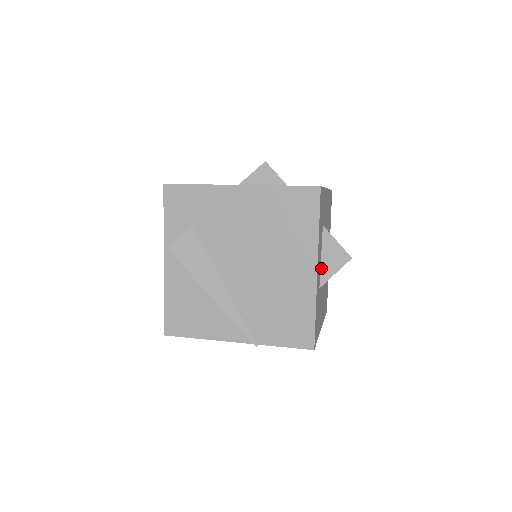
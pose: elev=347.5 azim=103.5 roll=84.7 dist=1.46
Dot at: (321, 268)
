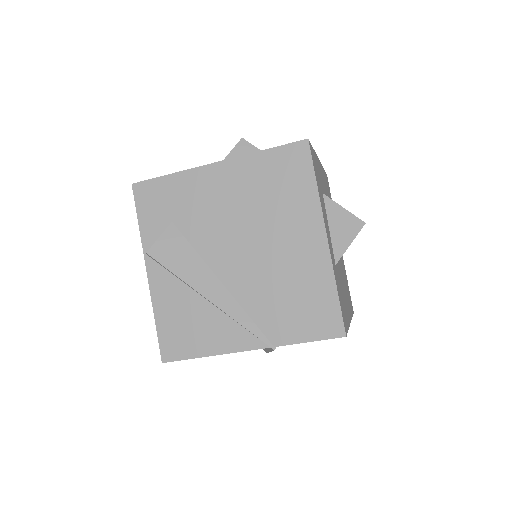
Dot at: (332, 241)
